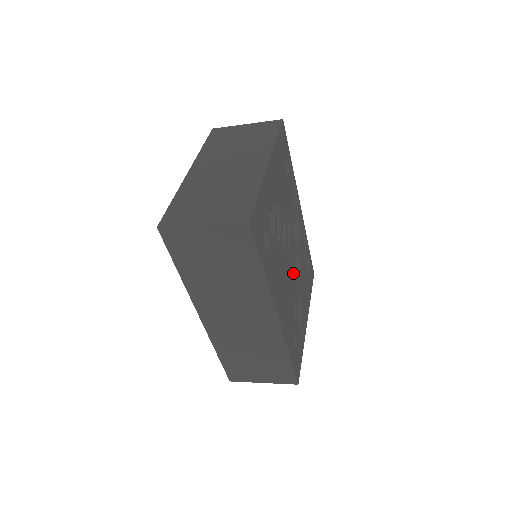
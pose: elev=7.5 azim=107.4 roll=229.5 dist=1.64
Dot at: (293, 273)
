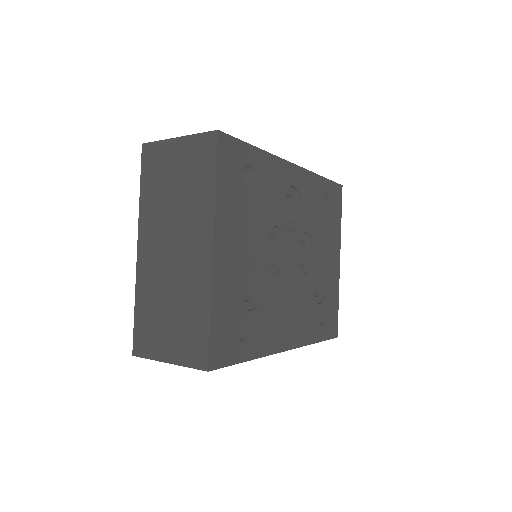
Dot at: (305, 246)
